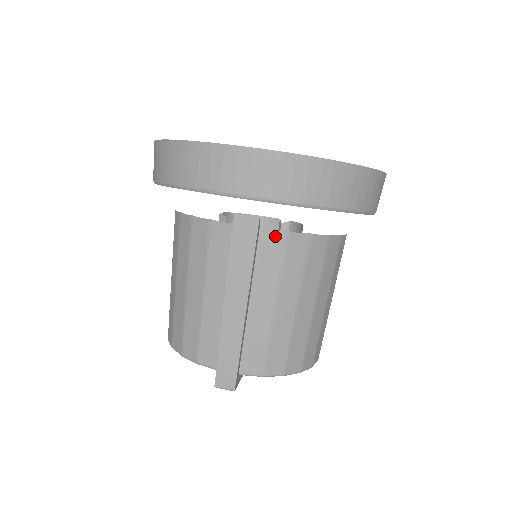
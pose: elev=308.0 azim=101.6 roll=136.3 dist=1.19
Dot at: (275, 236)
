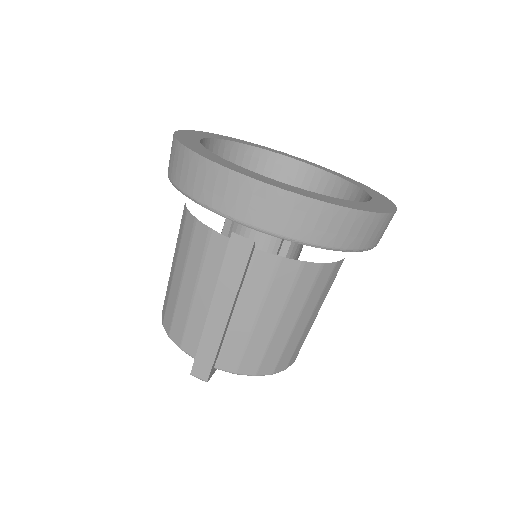
Dot at: (268, 258)
